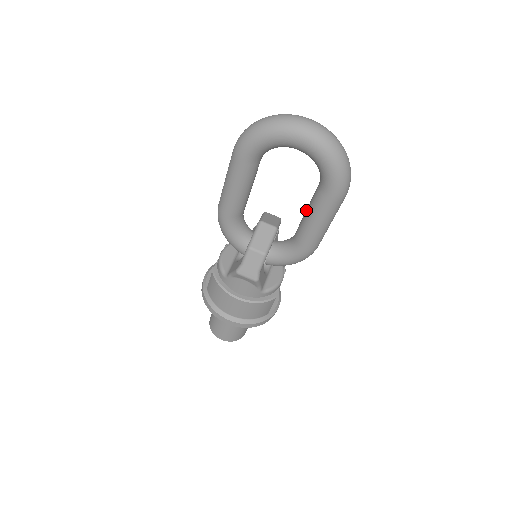
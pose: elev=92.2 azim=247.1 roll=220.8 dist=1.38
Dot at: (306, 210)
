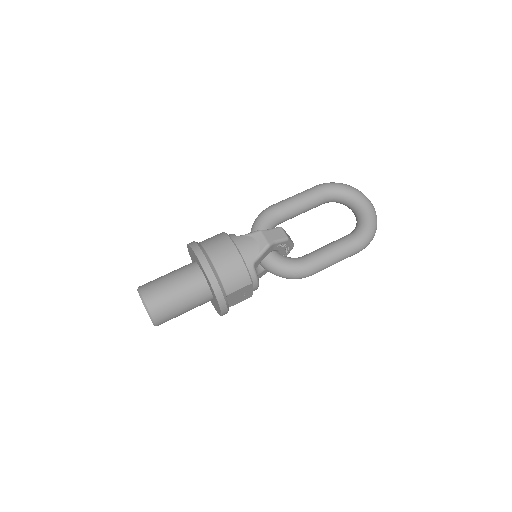
Dot at: (327, 244)
